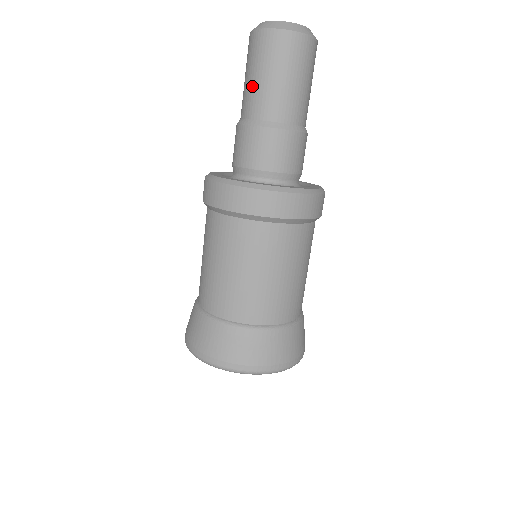
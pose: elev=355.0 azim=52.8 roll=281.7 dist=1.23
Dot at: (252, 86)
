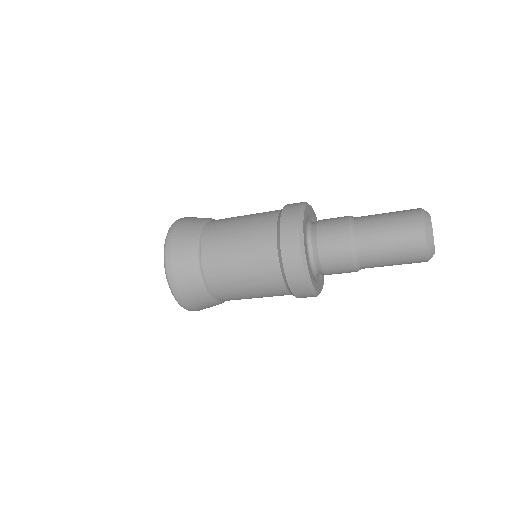
Dot at: (385, 263)
